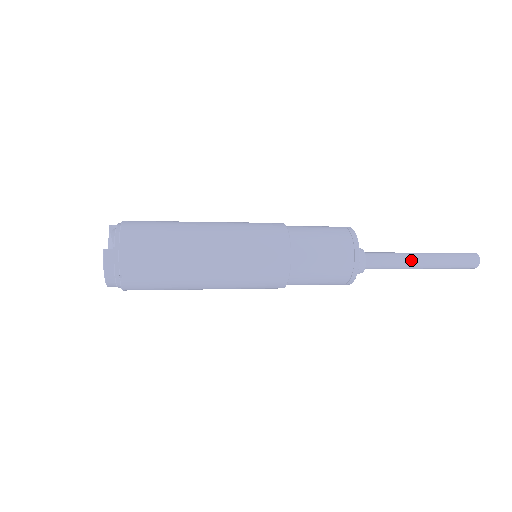
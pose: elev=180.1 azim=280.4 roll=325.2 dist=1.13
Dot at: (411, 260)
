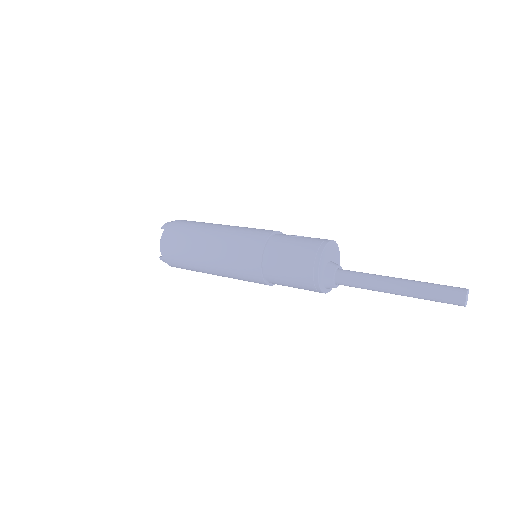
Dot at: (382, 291)
